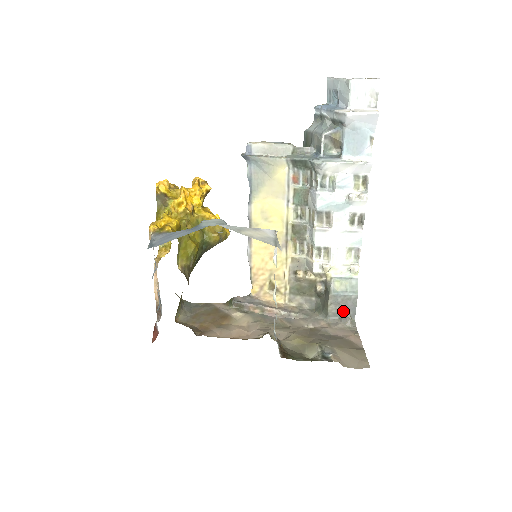
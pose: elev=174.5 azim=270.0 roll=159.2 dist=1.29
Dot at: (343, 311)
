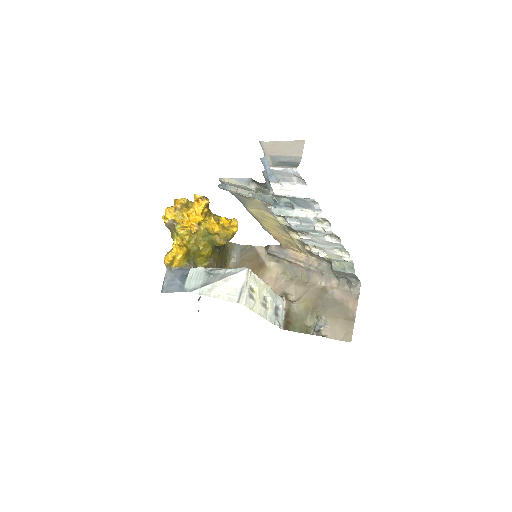
Dot at: (348, 278)
